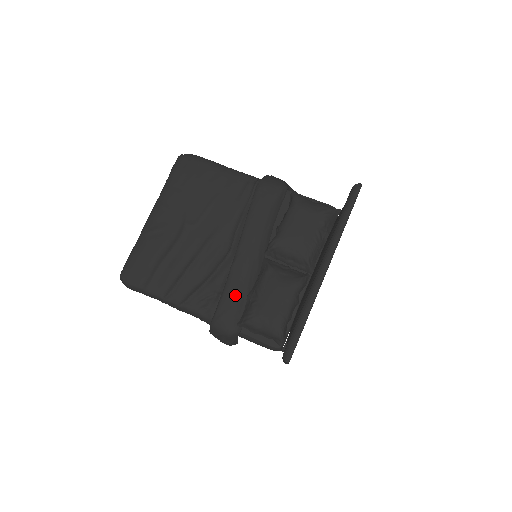
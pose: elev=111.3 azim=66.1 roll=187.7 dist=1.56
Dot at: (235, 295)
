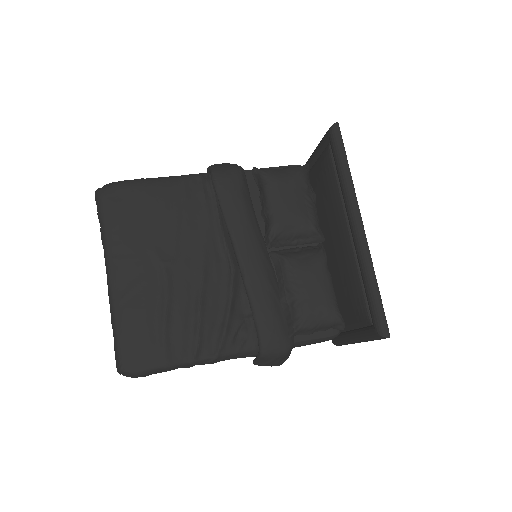
Dot at: (268, 308)
